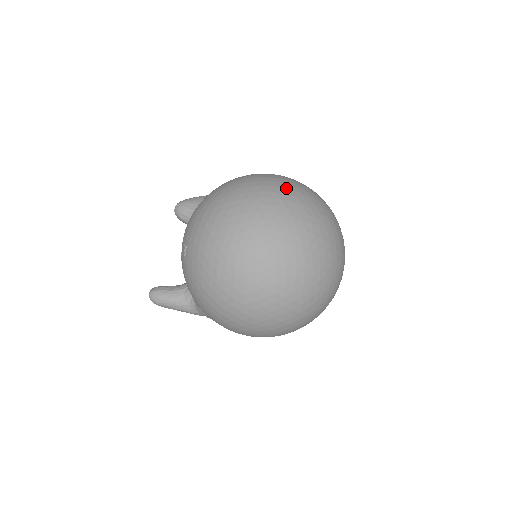
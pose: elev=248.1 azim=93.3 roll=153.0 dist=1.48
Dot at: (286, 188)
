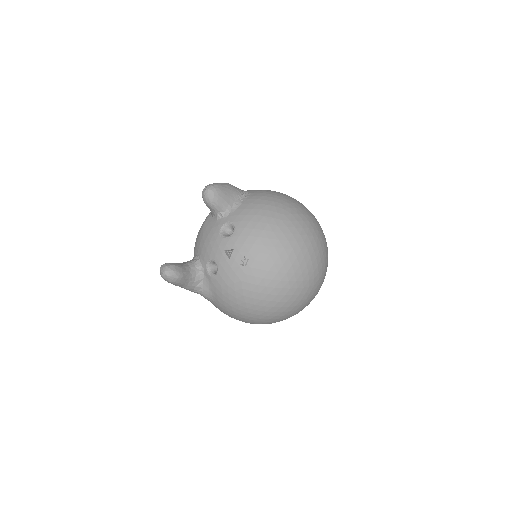
Dot at: (323, 234)
